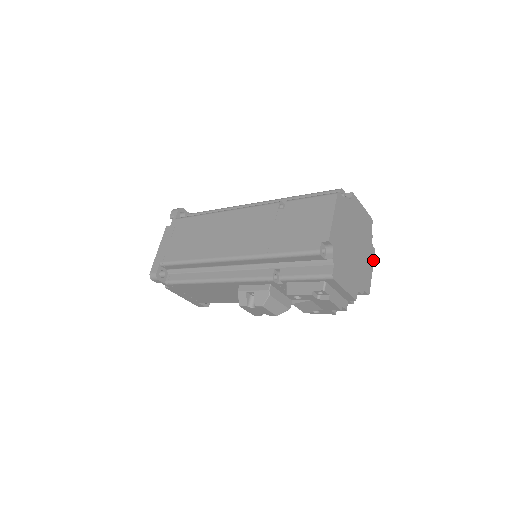
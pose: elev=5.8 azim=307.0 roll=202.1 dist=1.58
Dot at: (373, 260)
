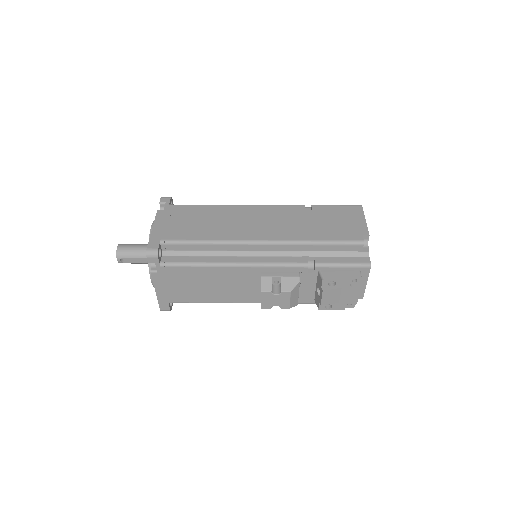
Dot at: occluded
